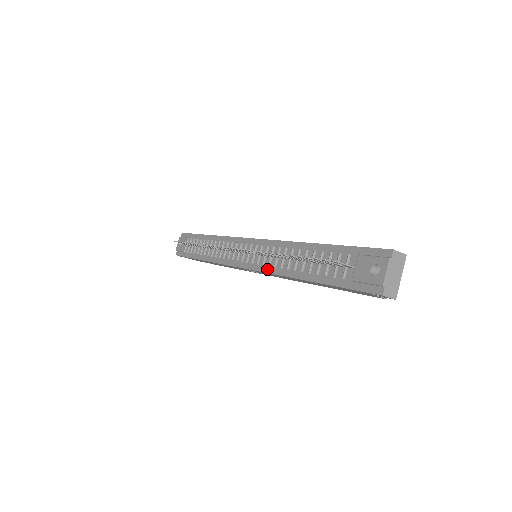
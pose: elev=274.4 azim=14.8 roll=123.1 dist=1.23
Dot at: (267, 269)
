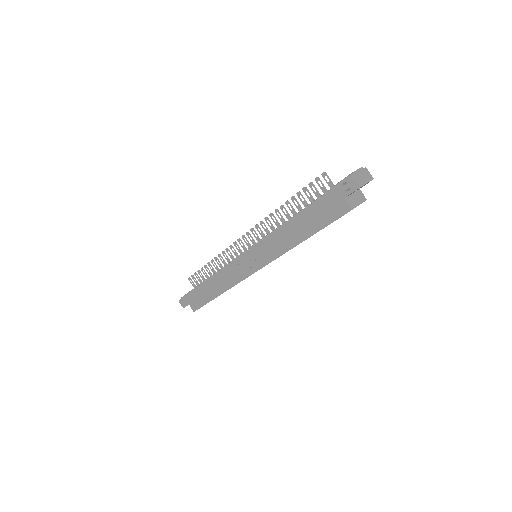
Dot at: (265, 238)
